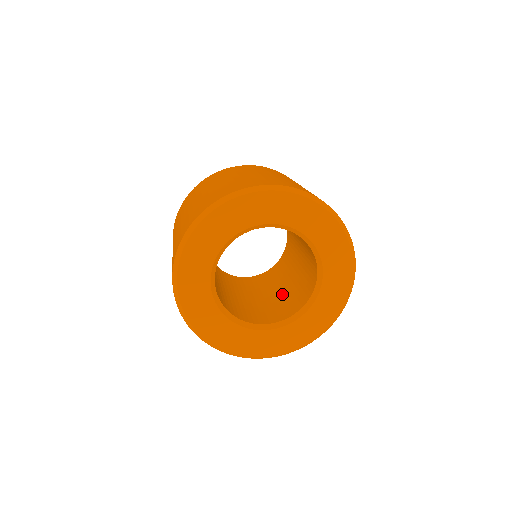
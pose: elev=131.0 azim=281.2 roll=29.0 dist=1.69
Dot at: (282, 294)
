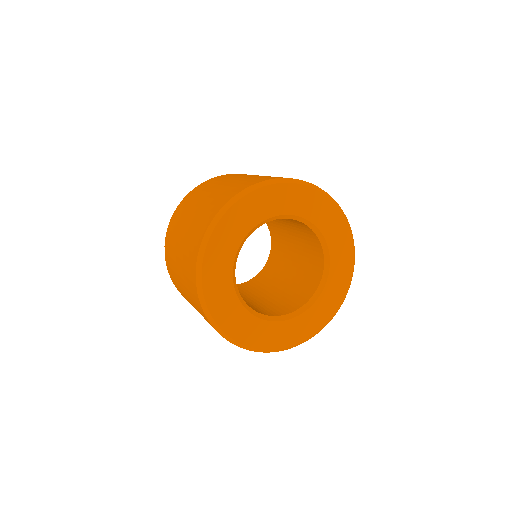
Dot at: (275, 296)
